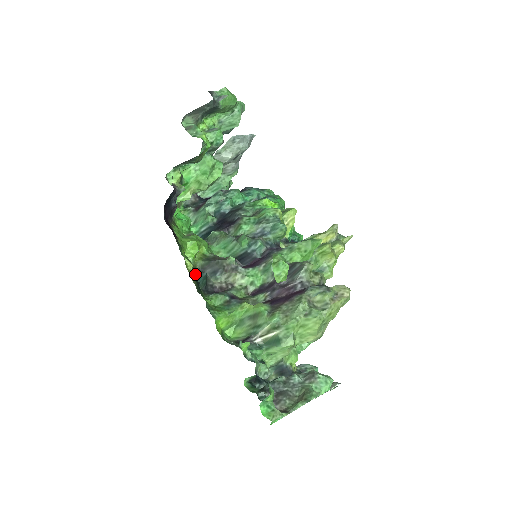
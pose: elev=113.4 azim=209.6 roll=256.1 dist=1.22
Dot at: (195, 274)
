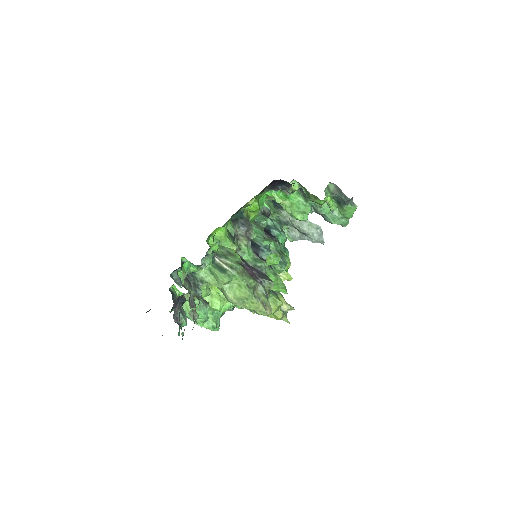
Dot at: (242, 209)
